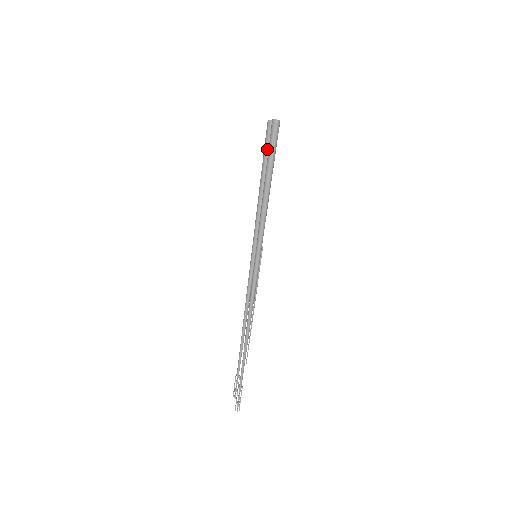
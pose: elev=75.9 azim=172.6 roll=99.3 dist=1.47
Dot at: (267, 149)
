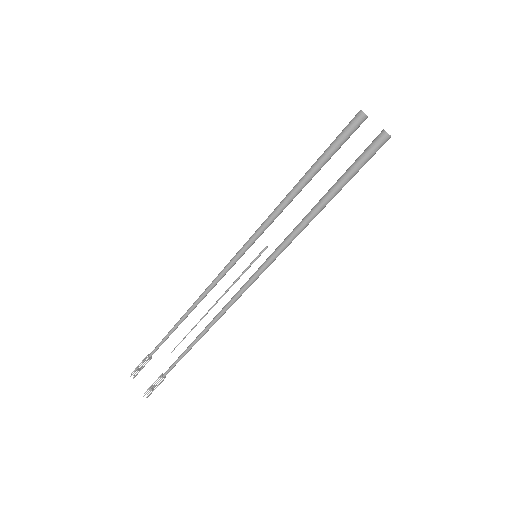
Dot at: (340, 145)
